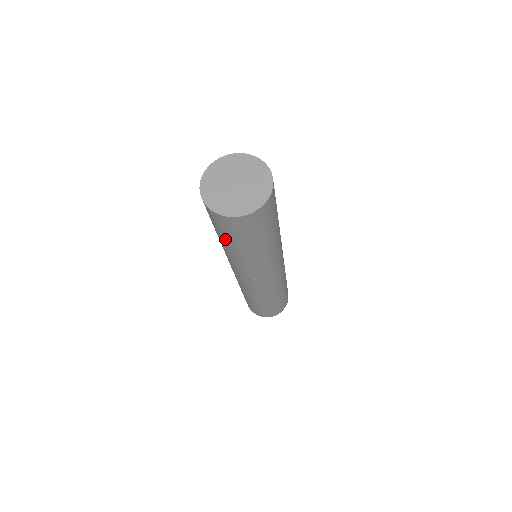
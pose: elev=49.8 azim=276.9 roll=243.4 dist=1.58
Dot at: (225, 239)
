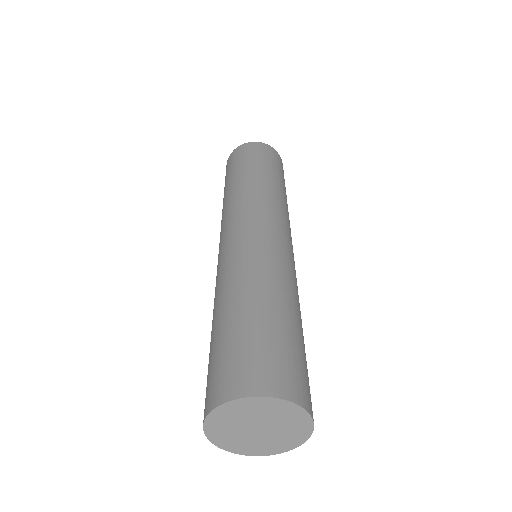
Dot at: occluded
